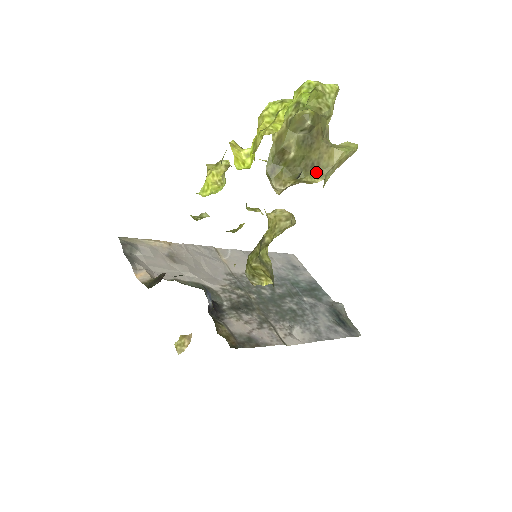
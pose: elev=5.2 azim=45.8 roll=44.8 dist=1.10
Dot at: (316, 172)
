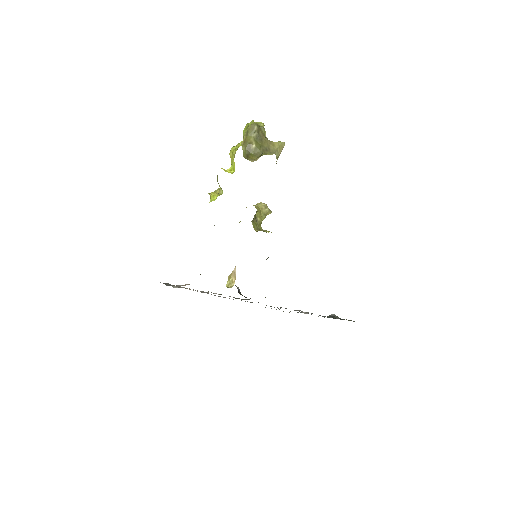
Dot at: (270, 152)
